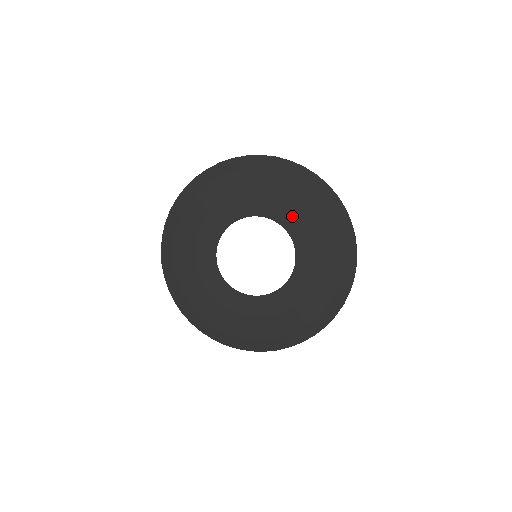
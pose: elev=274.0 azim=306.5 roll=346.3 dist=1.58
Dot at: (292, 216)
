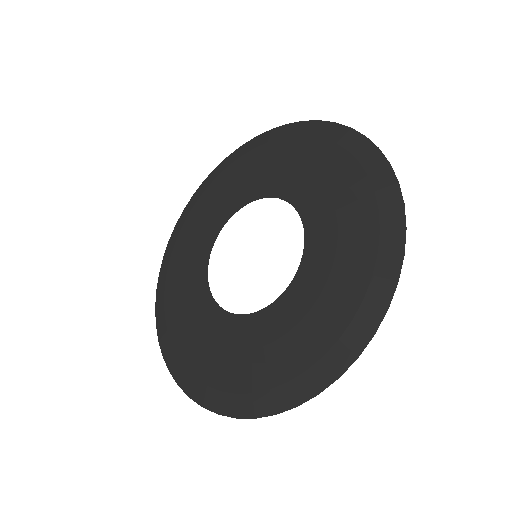
Dot at: (325, 237)
